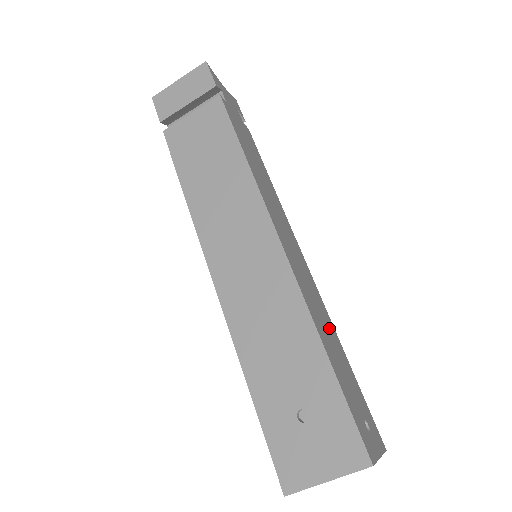
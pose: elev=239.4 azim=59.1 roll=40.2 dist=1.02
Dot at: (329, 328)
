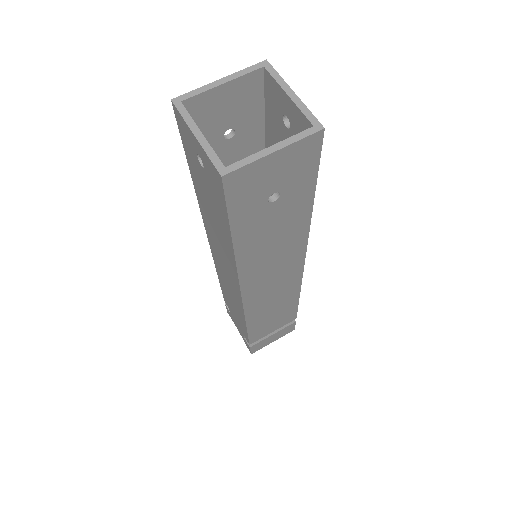
Dot at: occluded
